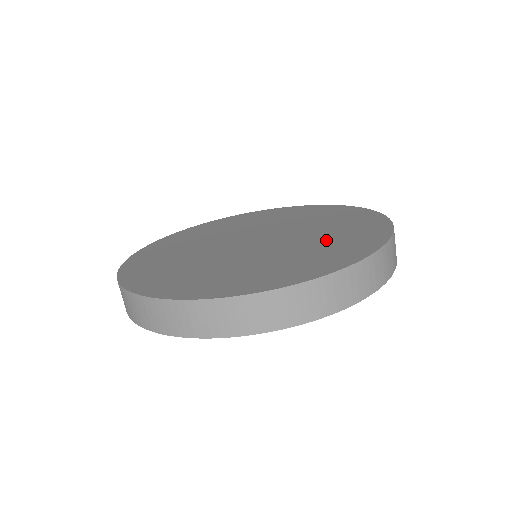
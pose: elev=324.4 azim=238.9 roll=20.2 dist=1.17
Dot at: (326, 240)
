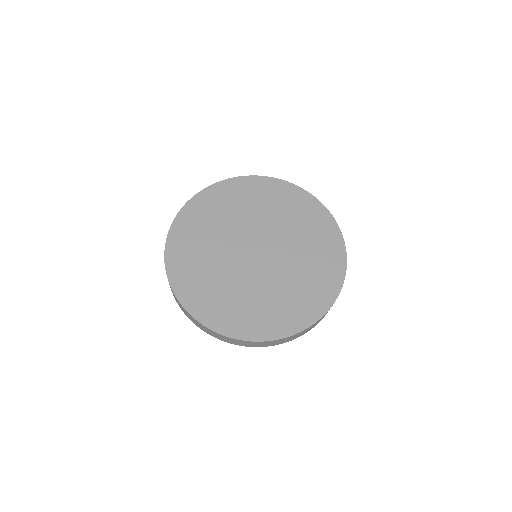
Dot at: (307, 271)
